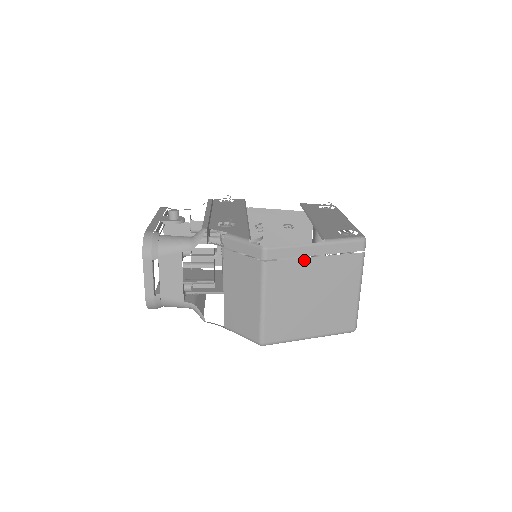
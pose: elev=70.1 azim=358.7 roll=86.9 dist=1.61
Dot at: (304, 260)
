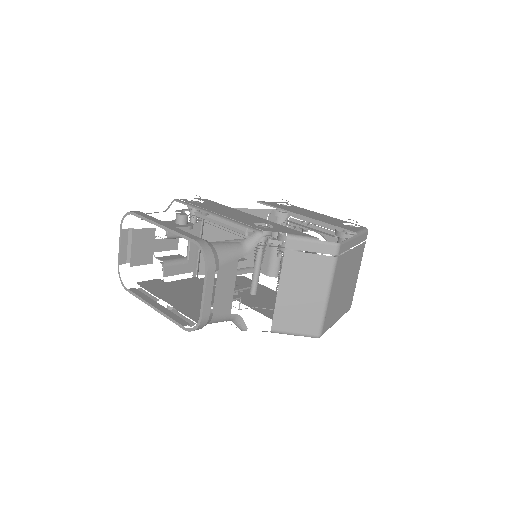
Dot at: (349, 252)
